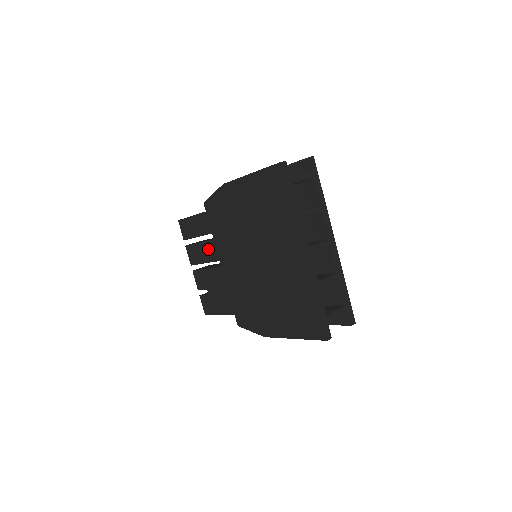
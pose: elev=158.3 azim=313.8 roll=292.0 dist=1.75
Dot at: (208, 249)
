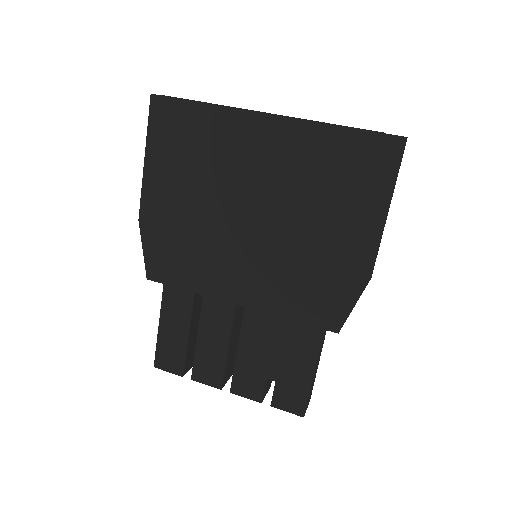
Dot at: (210, 329)
